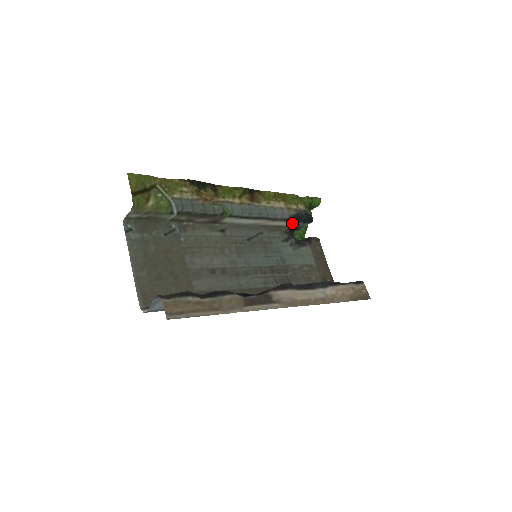
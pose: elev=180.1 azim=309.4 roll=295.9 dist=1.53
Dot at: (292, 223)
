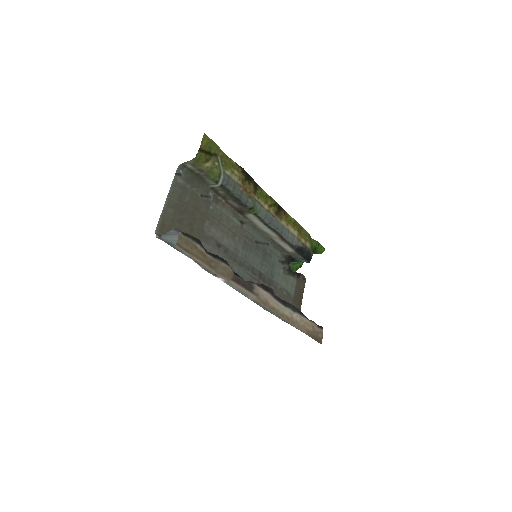
Dot at: (294, 252)
